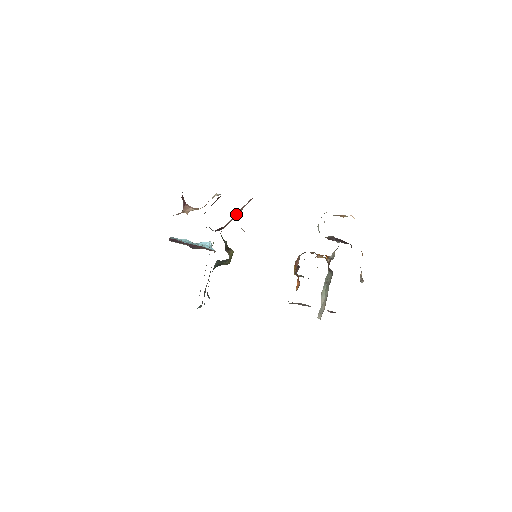
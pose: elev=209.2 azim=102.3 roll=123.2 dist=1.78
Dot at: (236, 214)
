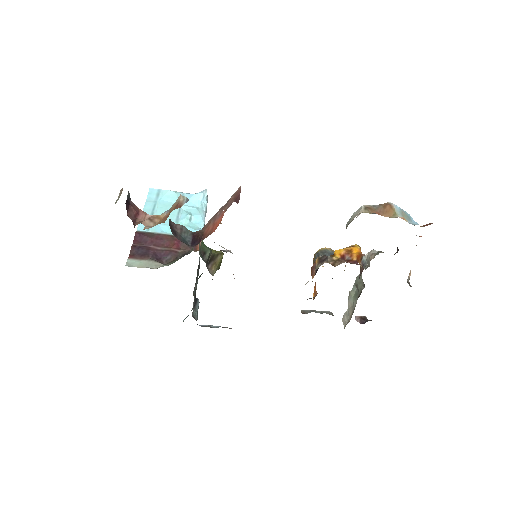
Dot at: (220, 208)
